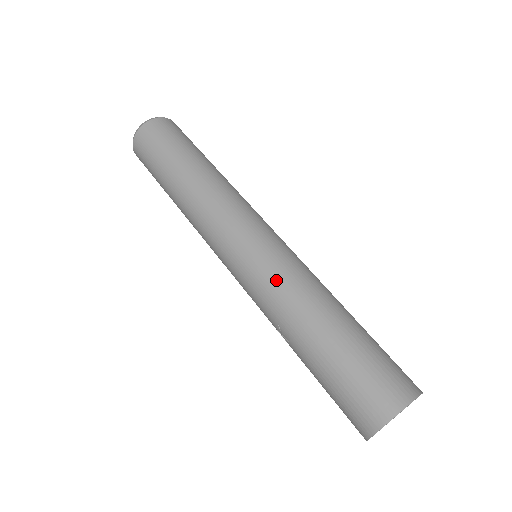
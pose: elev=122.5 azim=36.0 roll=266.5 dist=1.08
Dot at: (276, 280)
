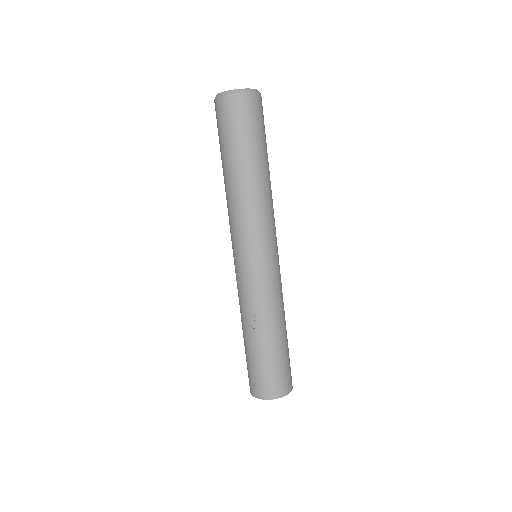
Dot at: (274, 292)
